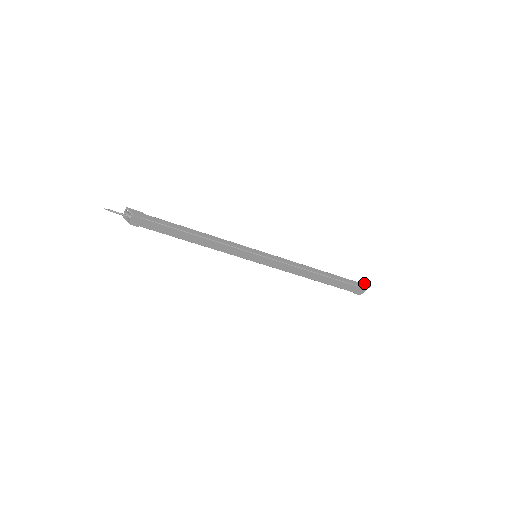
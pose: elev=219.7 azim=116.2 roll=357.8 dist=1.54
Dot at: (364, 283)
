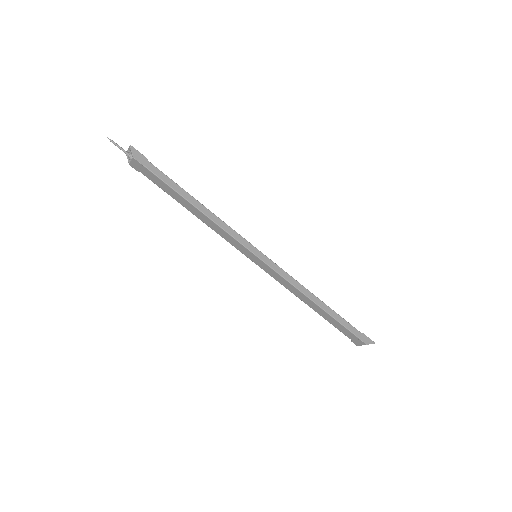
Dot at: (368, 337)
